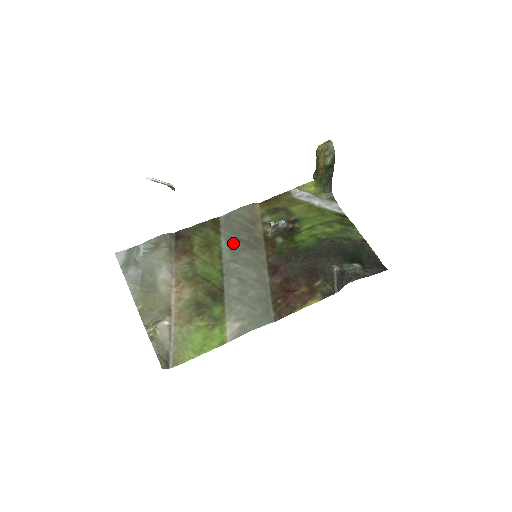
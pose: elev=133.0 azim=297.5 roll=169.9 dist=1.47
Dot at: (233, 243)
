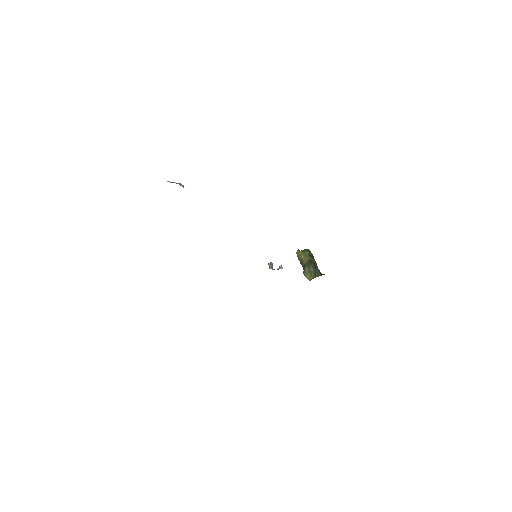
Dot at: occluded
